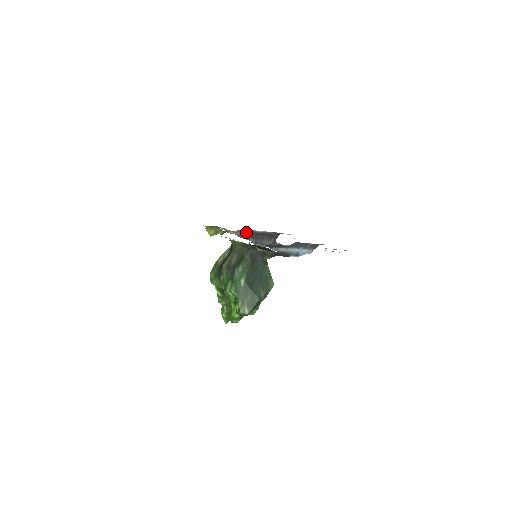
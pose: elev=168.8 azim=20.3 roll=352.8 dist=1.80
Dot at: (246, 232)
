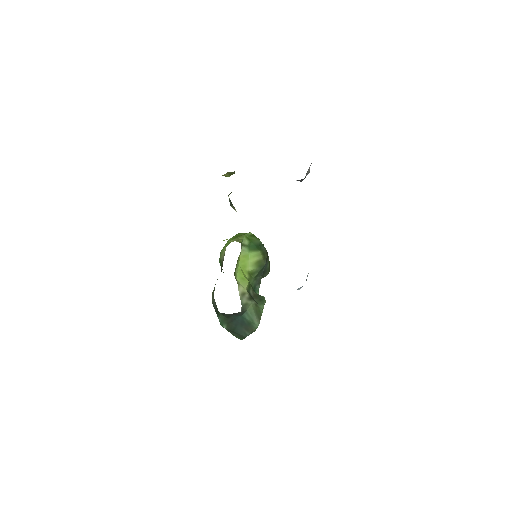
Dot at: occluded
